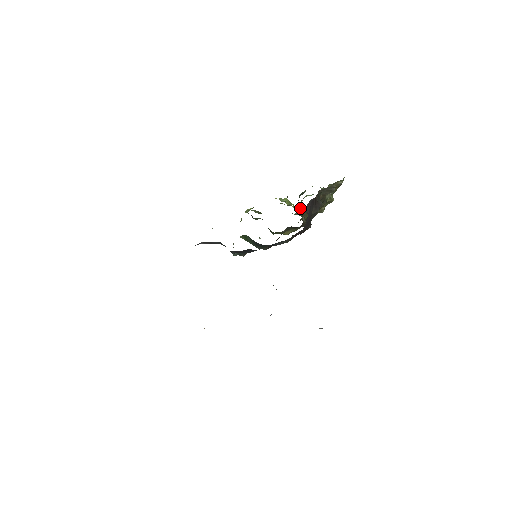
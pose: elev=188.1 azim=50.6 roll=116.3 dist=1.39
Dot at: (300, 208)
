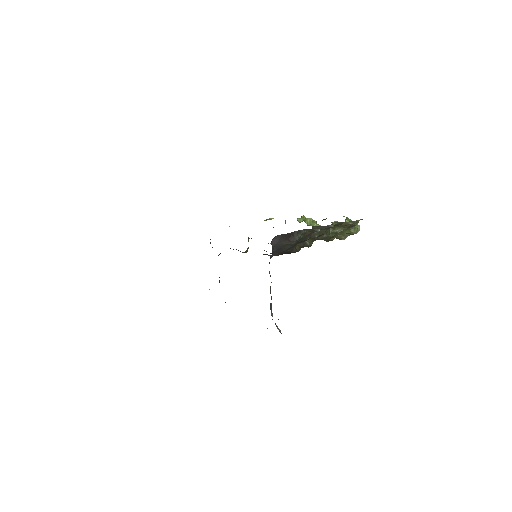
Dot at: occluded
